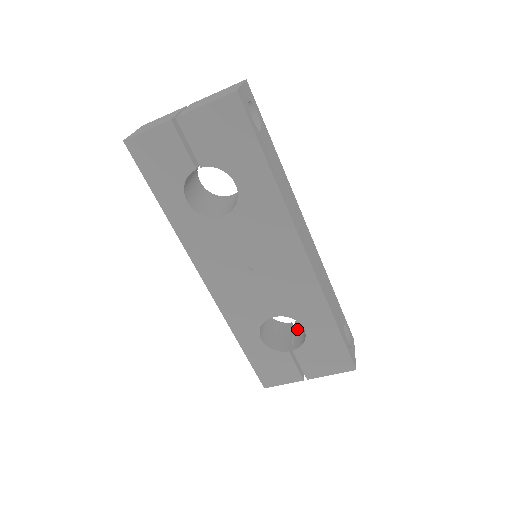
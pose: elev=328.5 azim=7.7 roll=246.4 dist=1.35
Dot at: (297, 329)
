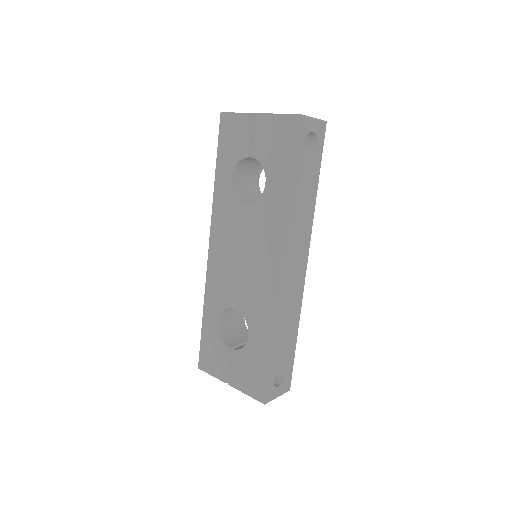
Dot at: occluded
